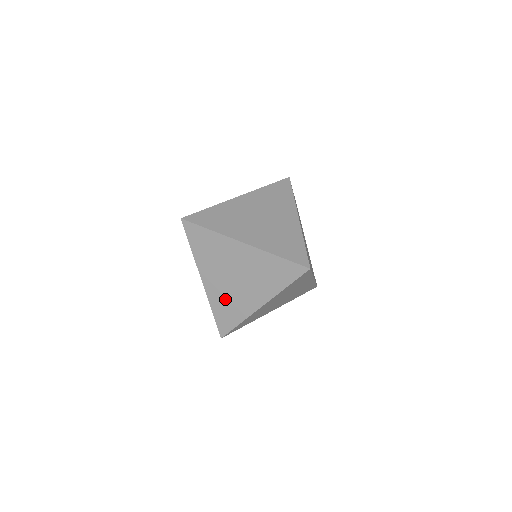
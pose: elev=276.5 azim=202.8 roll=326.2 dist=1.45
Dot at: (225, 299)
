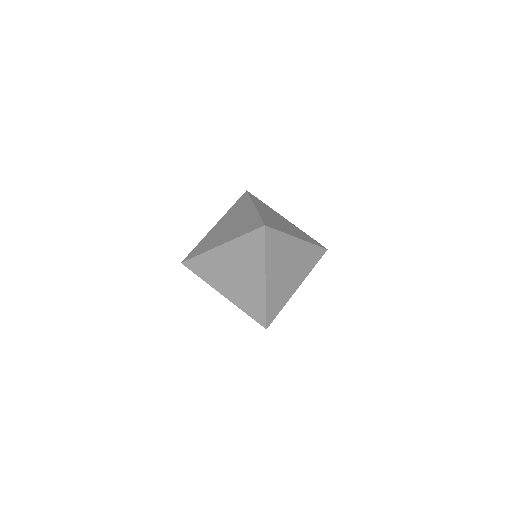
Dot at: (211, 238)
